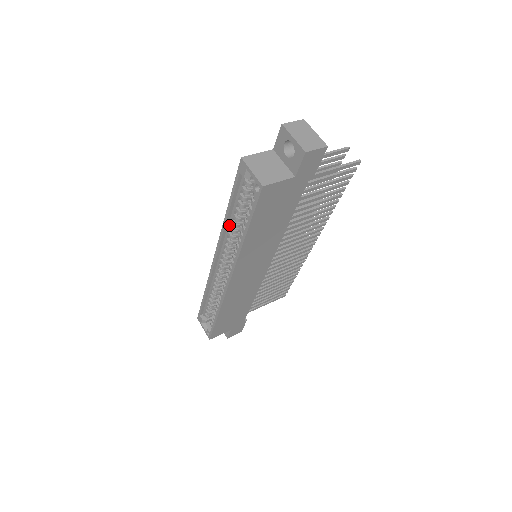
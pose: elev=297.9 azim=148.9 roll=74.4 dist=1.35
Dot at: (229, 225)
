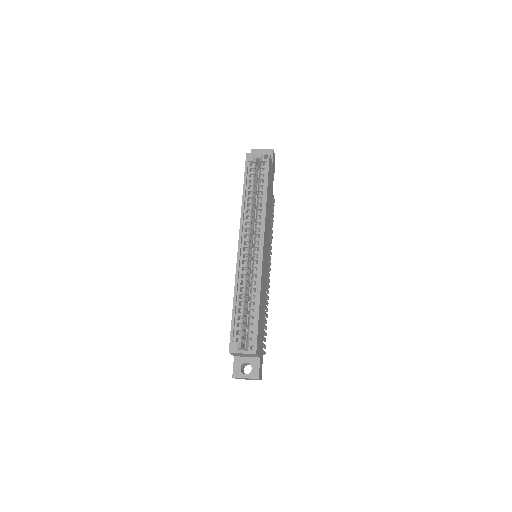
Dot at: (246, 207)
